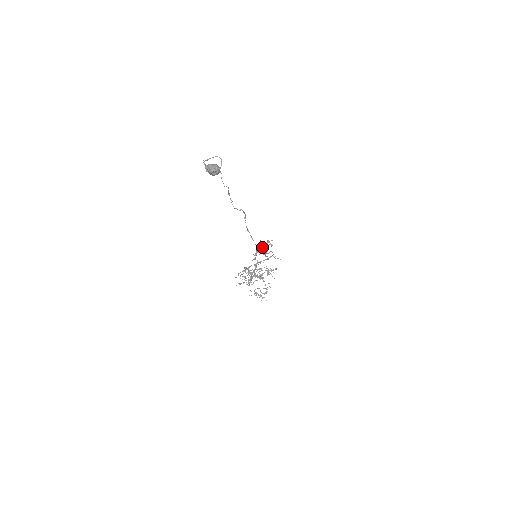
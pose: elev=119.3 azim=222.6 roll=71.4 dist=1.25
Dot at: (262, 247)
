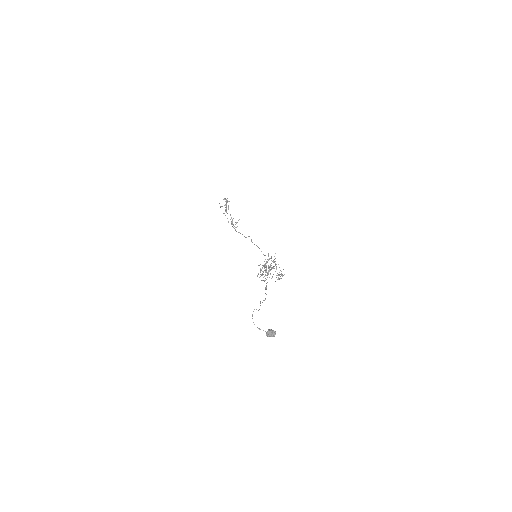
Dot at: (225, 210)
